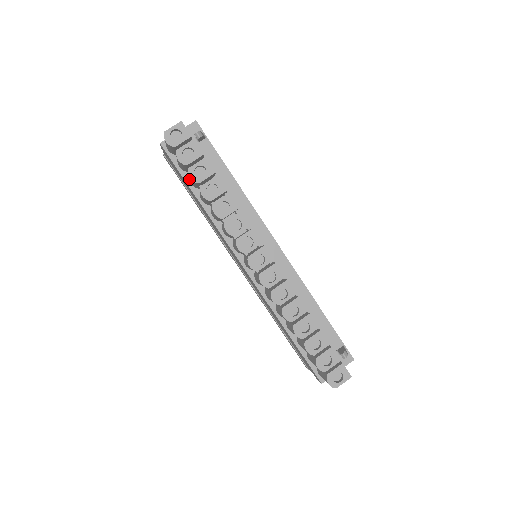
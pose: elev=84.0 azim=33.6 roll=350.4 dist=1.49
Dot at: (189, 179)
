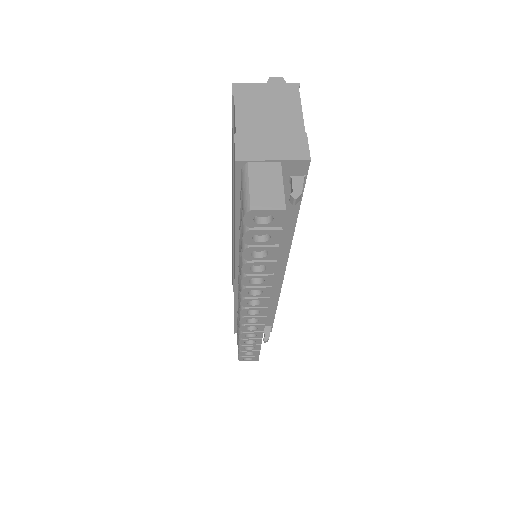
Dot at: (241, 228)
